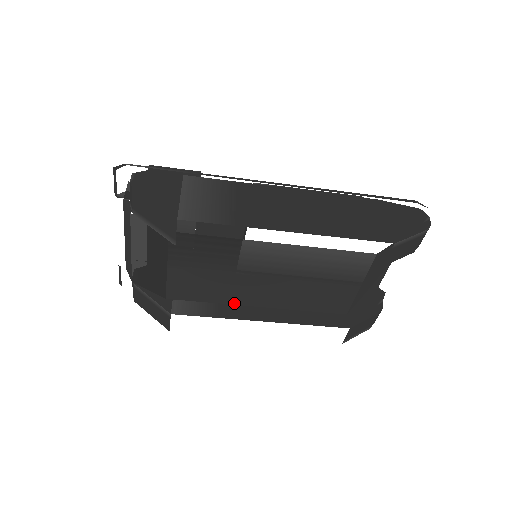
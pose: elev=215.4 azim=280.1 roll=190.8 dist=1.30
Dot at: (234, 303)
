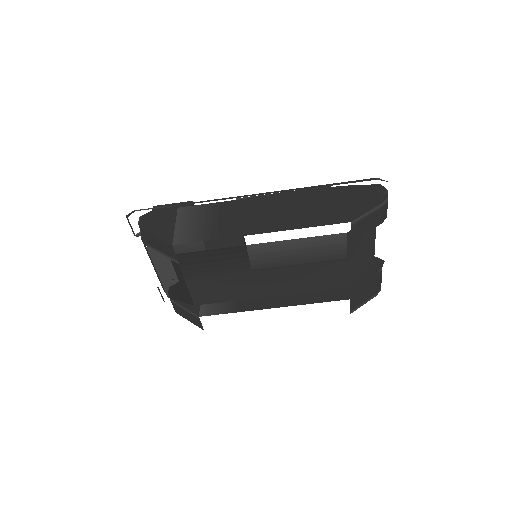
Dot at: (248, 298)
